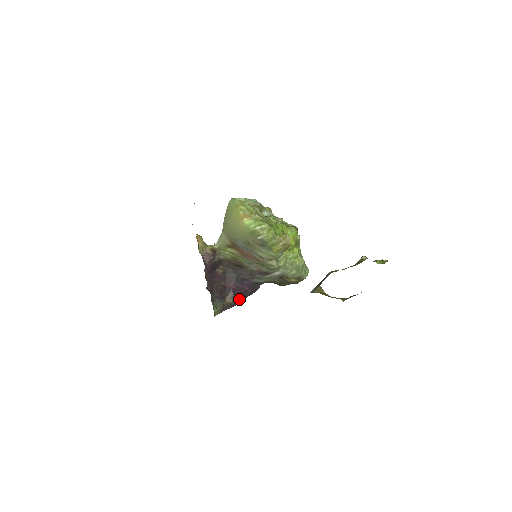
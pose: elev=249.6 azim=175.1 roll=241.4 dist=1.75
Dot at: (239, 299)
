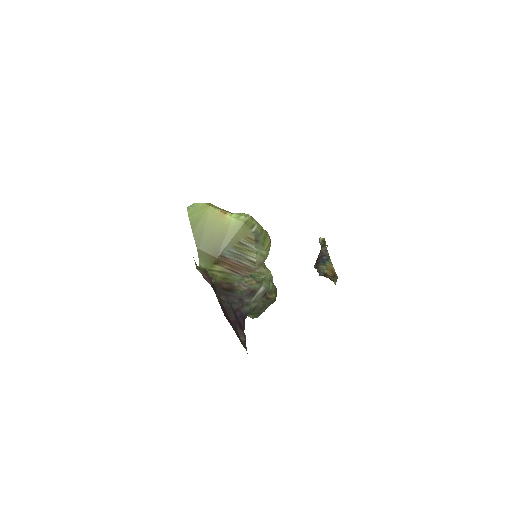
Dot at: occluded
